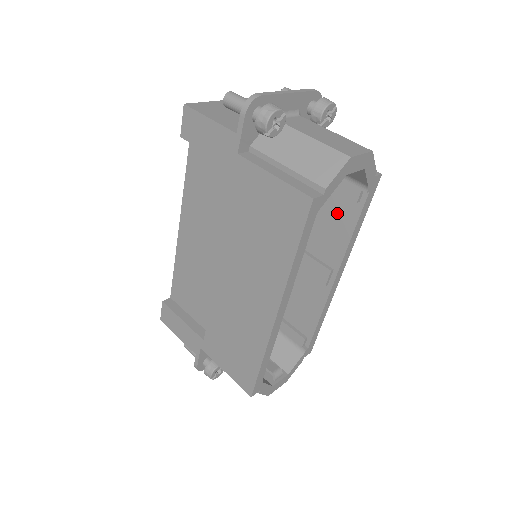
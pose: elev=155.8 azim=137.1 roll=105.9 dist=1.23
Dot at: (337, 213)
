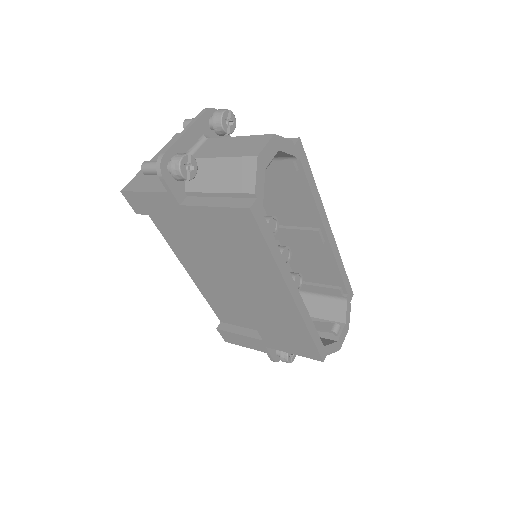
Dot at: (290, 187)
